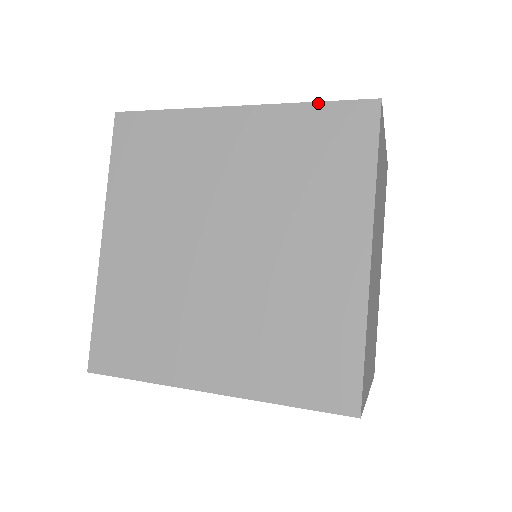
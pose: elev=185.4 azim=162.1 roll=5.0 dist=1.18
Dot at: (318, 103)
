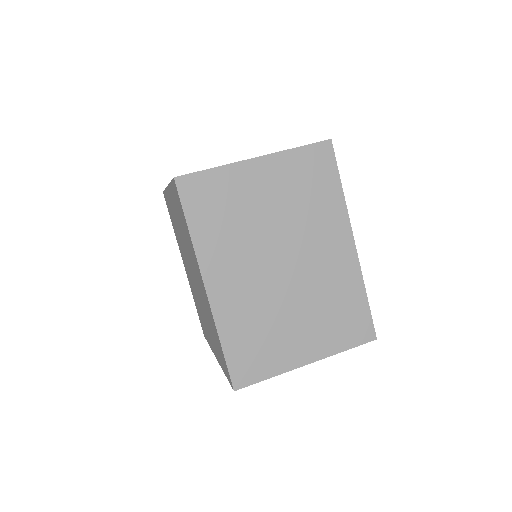
Dot at: (222, 350)
